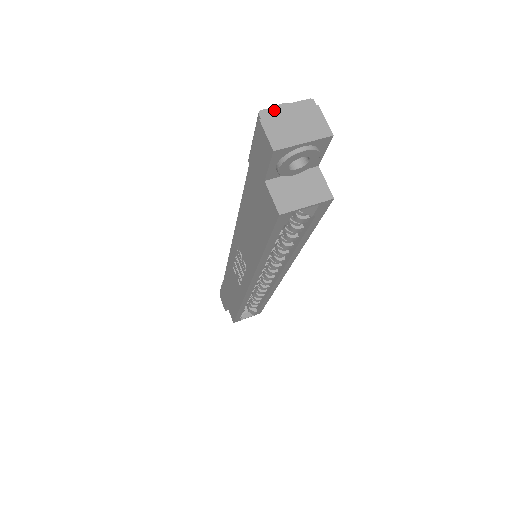
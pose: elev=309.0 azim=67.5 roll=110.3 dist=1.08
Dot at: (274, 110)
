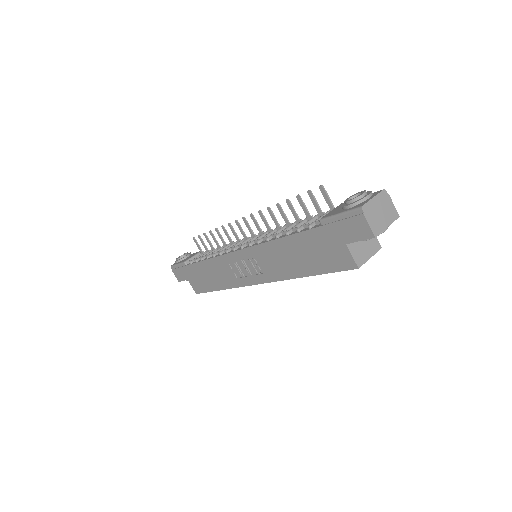
Dot at: (369, 204)
